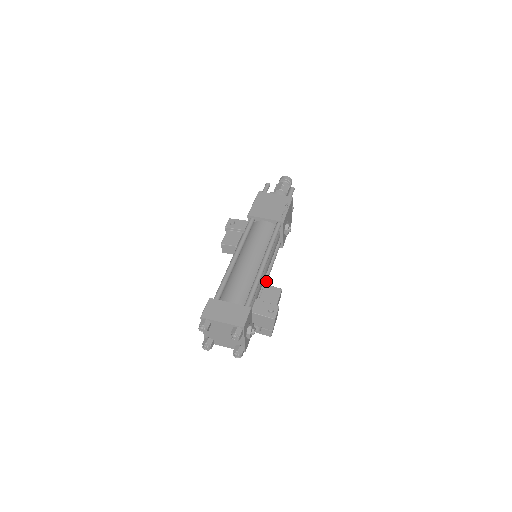
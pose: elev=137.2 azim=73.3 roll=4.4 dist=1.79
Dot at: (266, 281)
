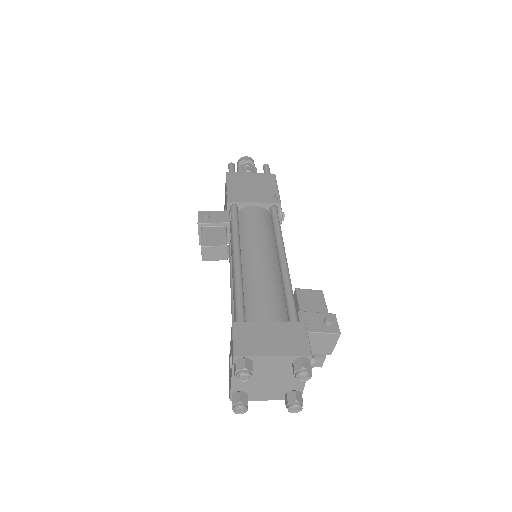
Dot at: occluded
